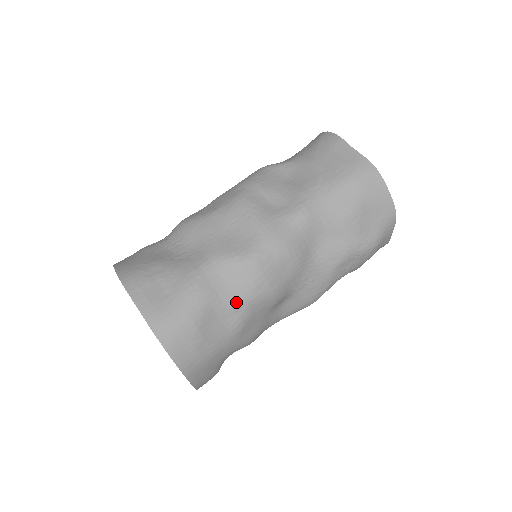
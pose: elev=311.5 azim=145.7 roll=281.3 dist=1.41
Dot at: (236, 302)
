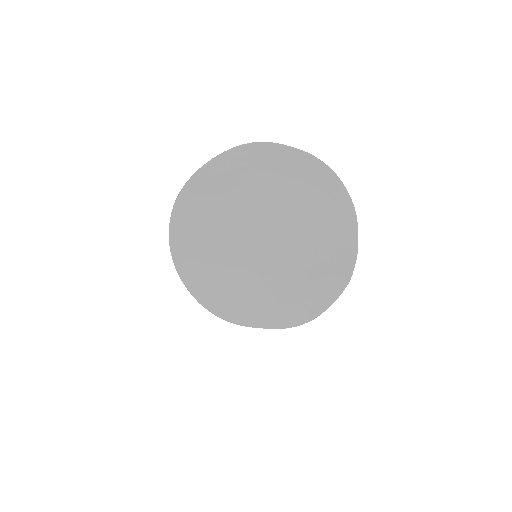
Dot at: occluded
